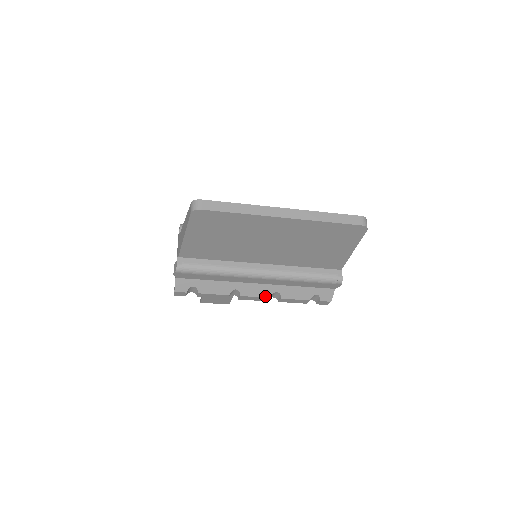
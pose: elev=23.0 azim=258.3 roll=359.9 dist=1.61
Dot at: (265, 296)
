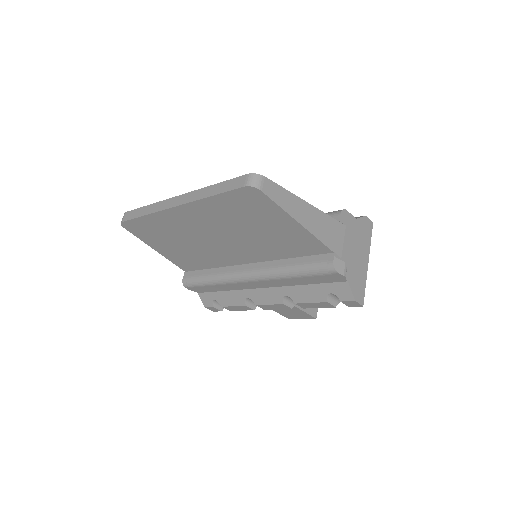
Dot at: (277, 302)
